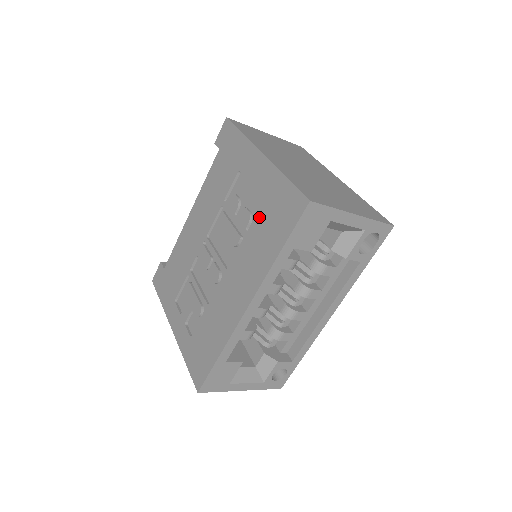
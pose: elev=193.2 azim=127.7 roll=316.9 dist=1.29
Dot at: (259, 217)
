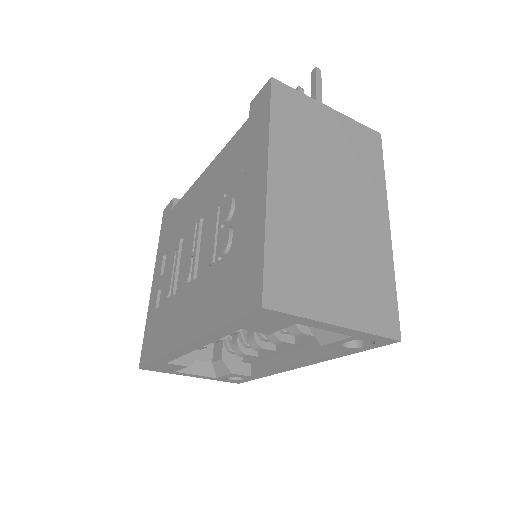
Dot at: (230, 260)
